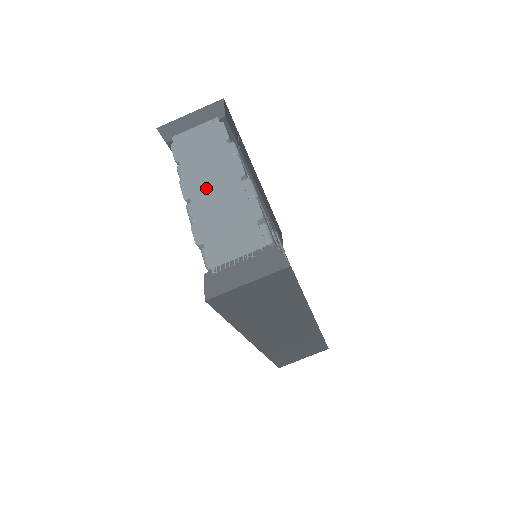
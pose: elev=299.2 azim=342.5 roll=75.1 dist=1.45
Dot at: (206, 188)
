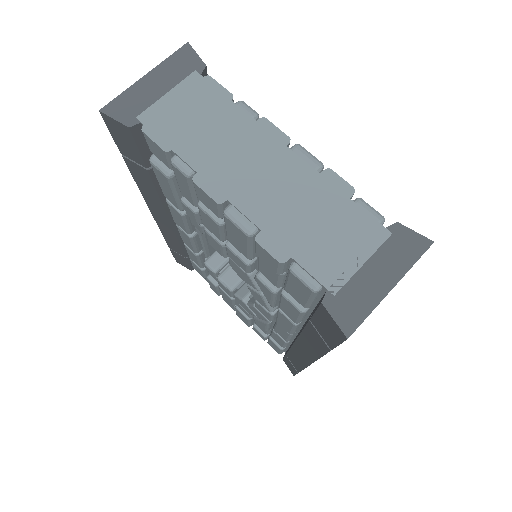
Dot at: (244, 176)
